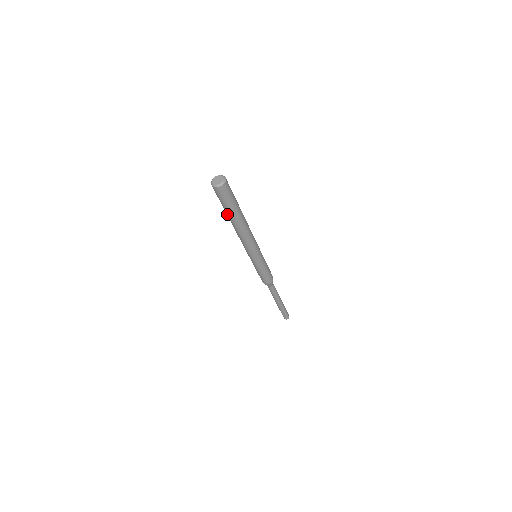
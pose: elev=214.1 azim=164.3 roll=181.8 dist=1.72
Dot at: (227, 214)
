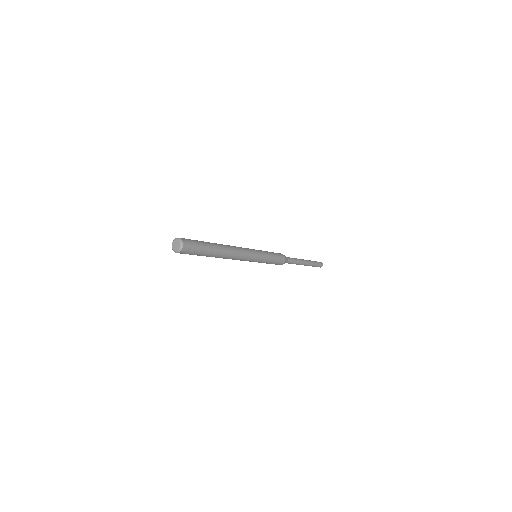
Dot at: occluded
